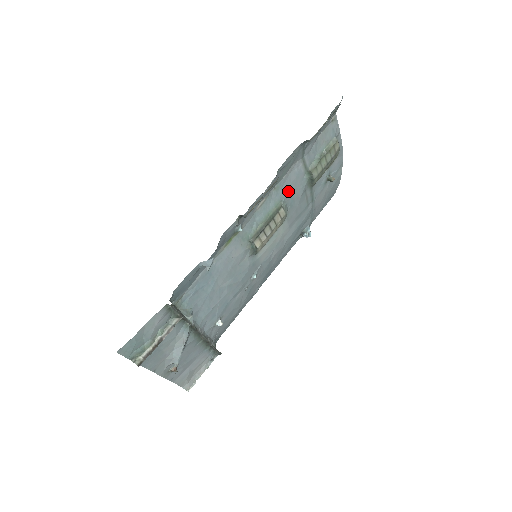
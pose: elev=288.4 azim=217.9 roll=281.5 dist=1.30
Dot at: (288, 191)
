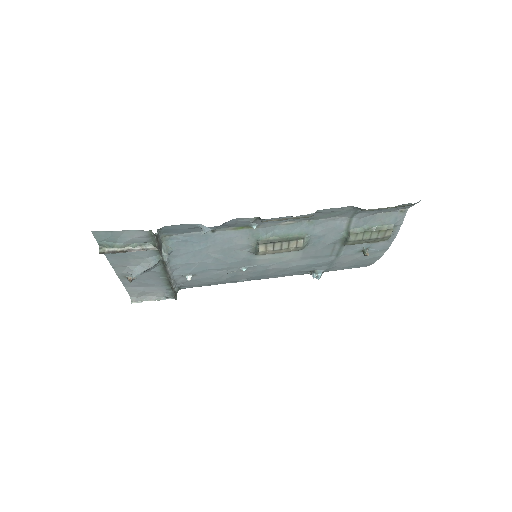
Dot at: (319, 232)
